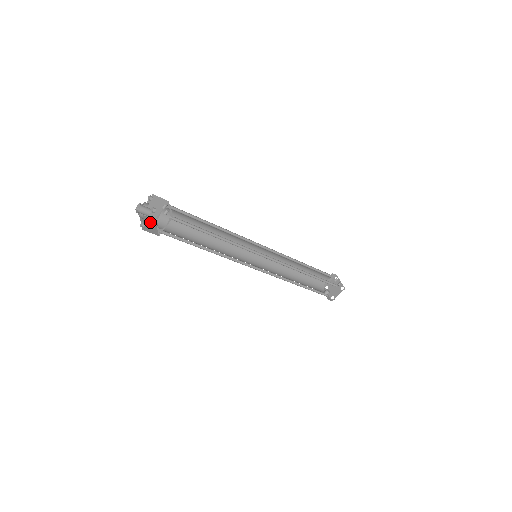
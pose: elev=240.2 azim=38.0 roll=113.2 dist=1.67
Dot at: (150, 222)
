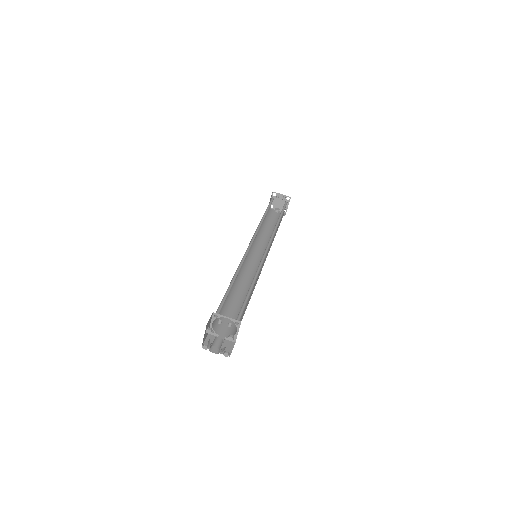
Dot at: occluded
